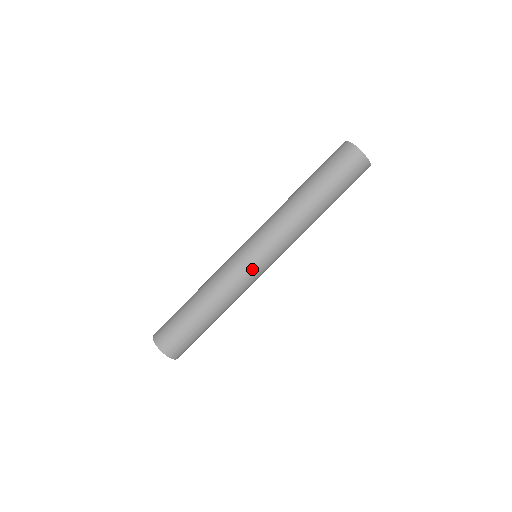
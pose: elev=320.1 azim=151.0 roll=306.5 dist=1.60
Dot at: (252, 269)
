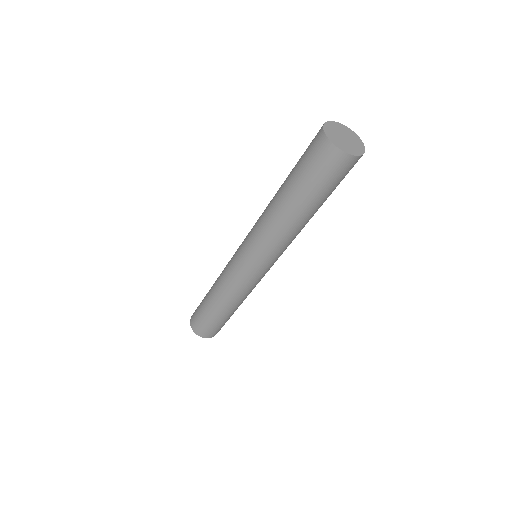
Dot at: (243, 273)
